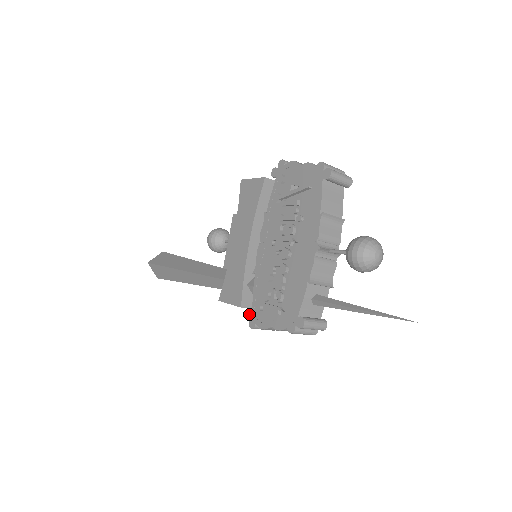
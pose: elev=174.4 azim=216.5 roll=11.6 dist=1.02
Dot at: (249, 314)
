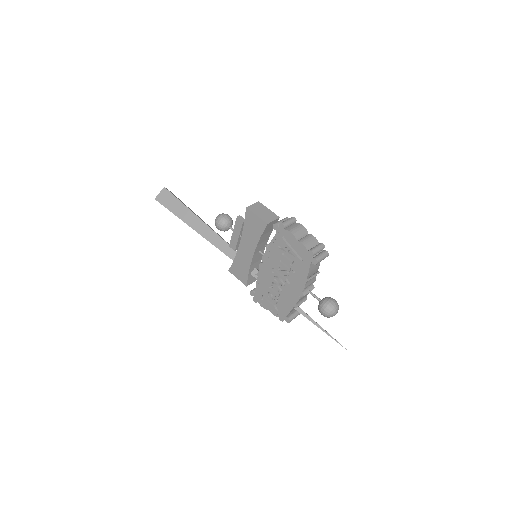
Dot at: (253, 294)
